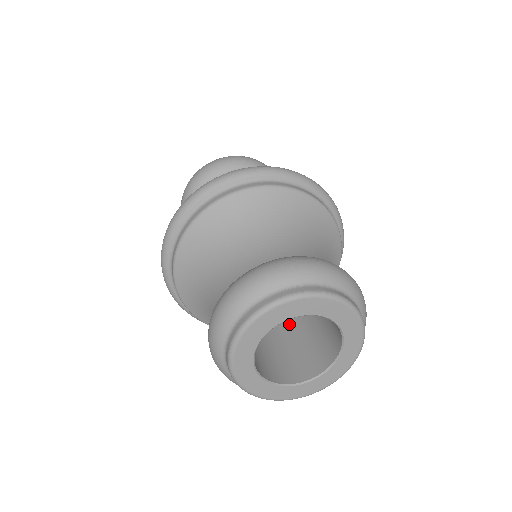
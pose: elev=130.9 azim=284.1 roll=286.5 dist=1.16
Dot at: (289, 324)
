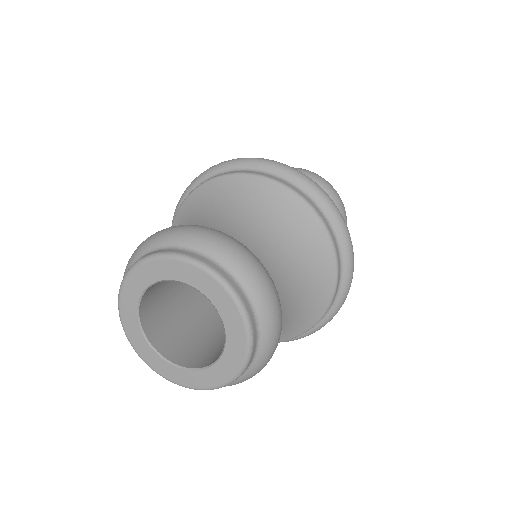
Dot at: occluded
